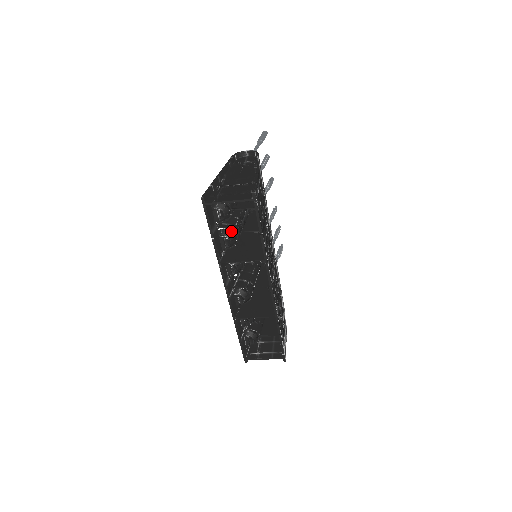
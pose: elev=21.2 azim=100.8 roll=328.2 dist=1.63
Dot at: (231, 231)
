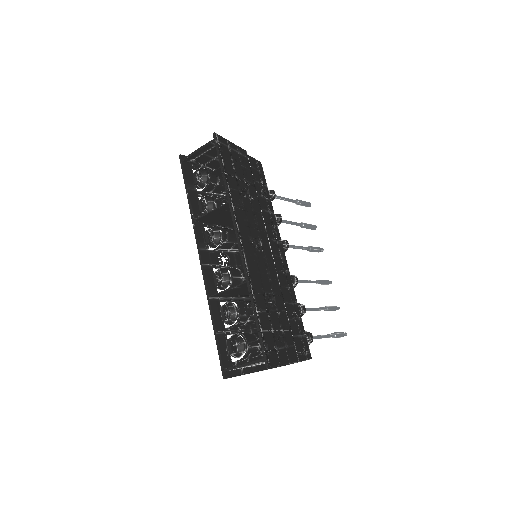
Dot at: occluded
